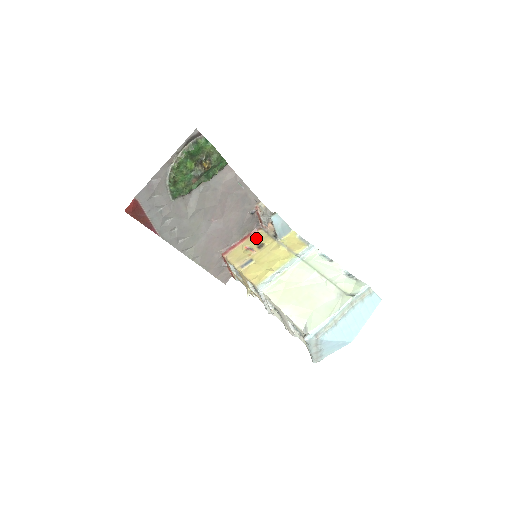
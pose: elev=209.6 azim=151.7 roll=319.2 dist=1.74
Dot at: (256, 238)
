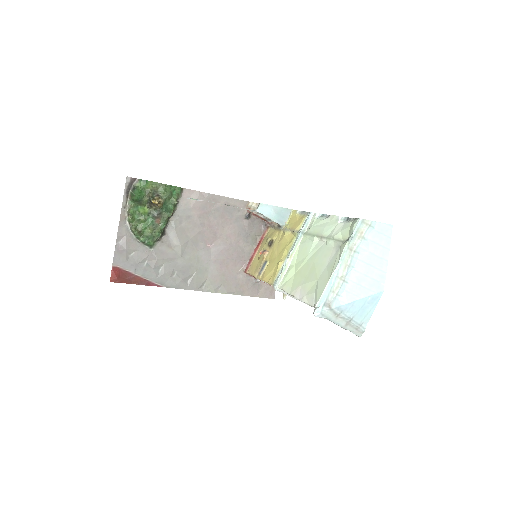
Dot at: (266, 238)
